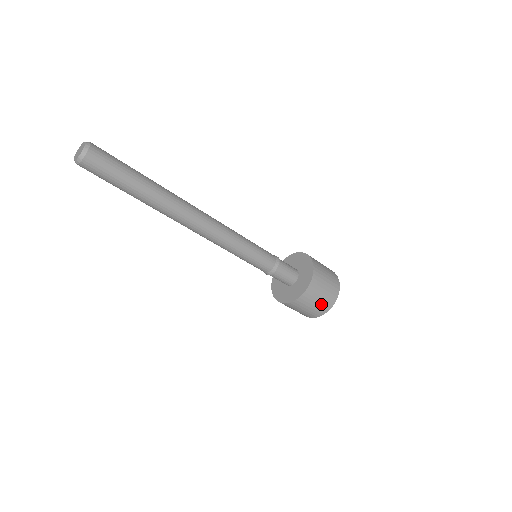
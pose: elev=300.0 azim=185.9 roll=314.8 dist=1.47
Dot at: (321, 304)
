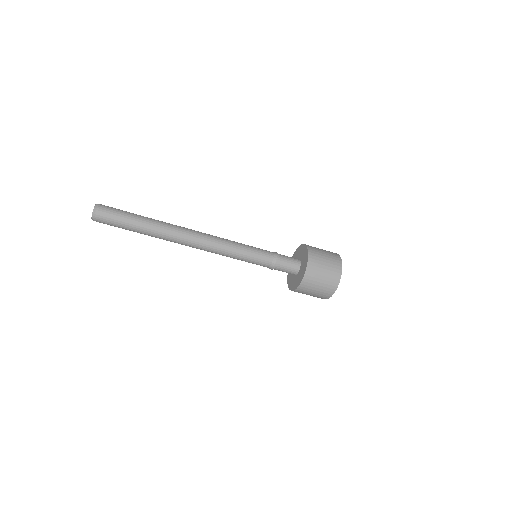
Dot at: (324, 288)
